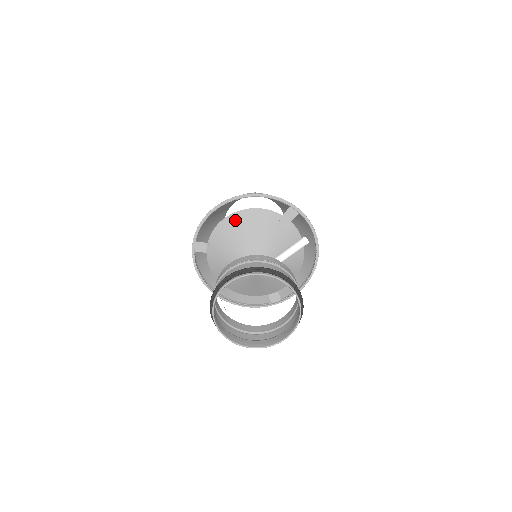
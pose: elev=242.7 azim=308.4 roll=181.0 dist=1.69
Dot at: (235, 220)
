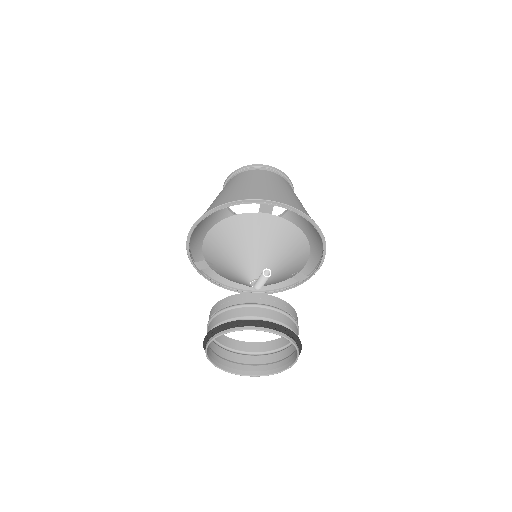
Dot at: (214, 237)
